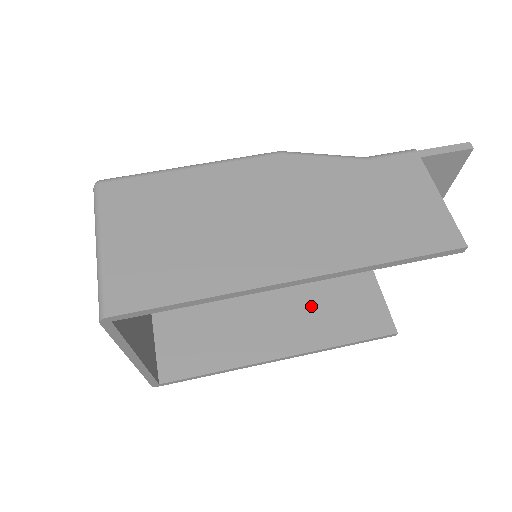
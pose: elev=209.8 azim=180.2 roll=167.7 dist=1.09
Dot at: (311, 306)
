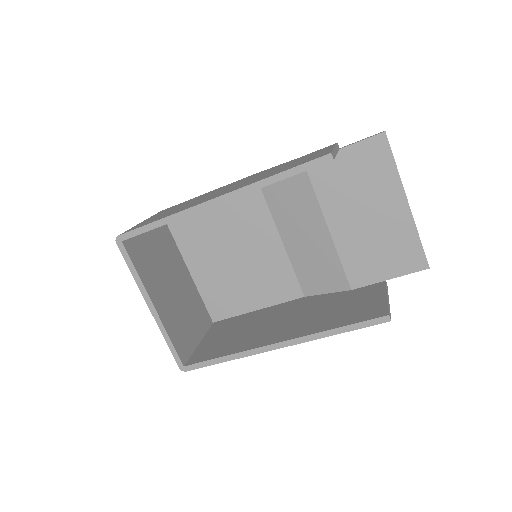
Dot at: (319, 313)
